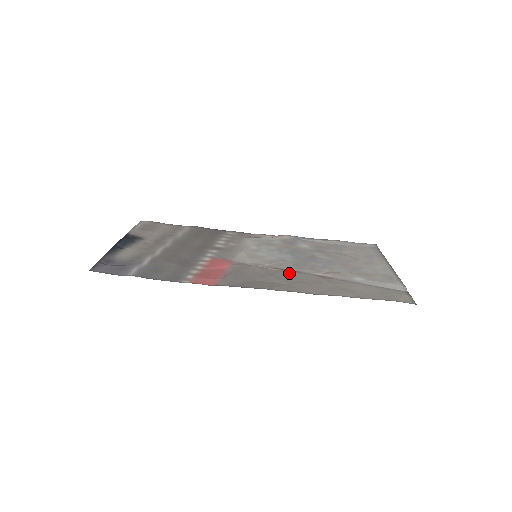
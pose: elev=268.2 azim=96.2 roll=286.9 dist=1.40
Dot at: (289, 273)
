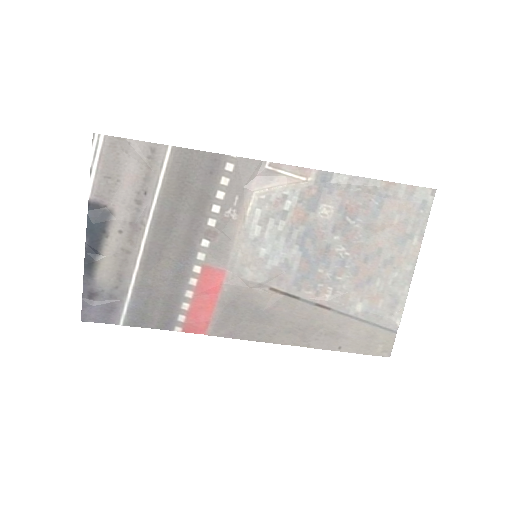
Dot at: (285, 302)
